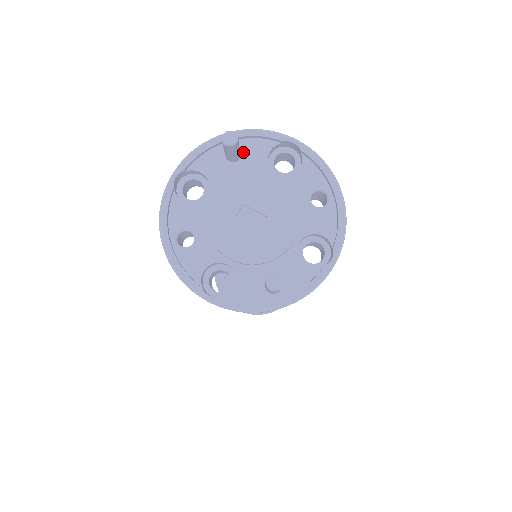
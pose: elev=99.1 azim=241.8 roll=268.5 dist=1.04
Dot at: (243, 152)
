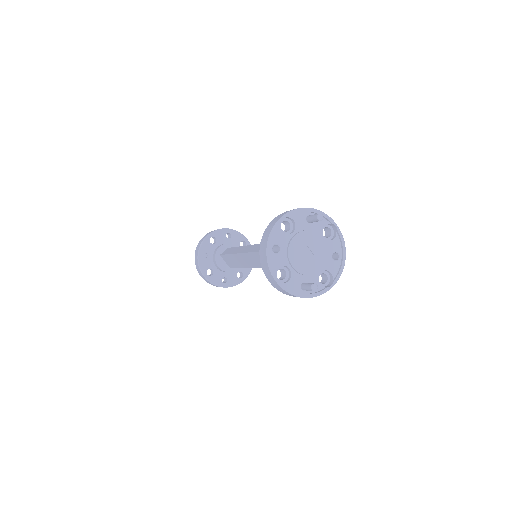
Dot at: occluded
